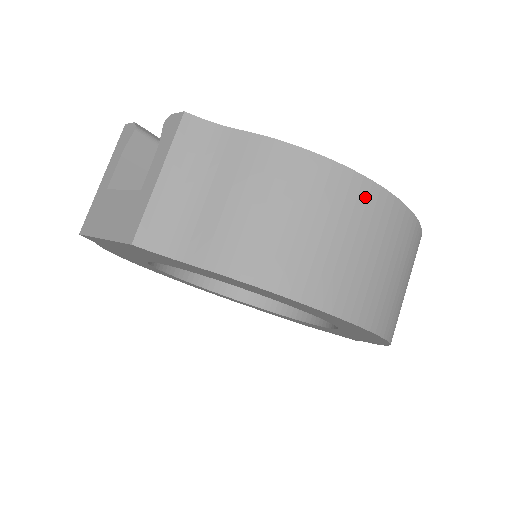
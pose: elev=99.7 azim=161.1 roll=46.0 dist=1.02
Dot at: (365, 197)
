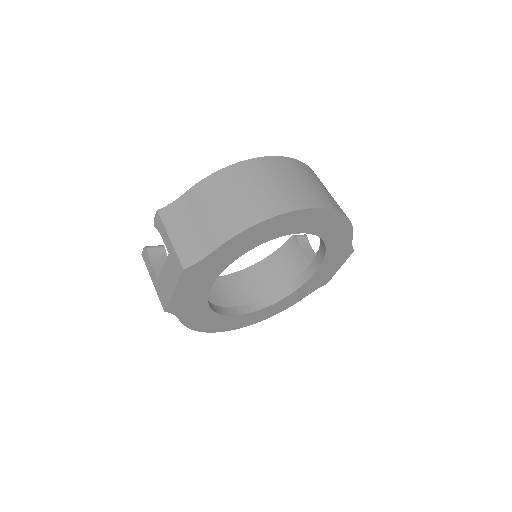
Dot at: (255, 166)
